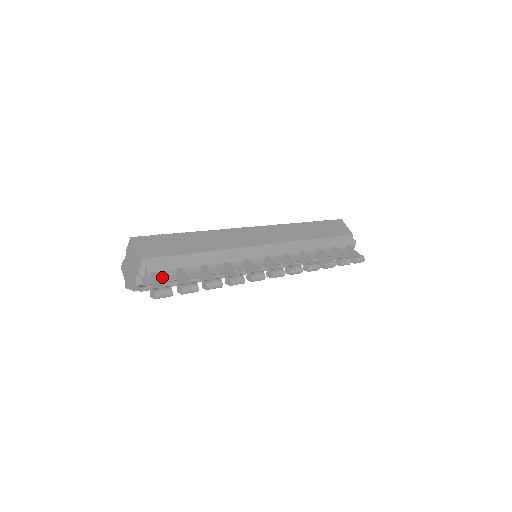
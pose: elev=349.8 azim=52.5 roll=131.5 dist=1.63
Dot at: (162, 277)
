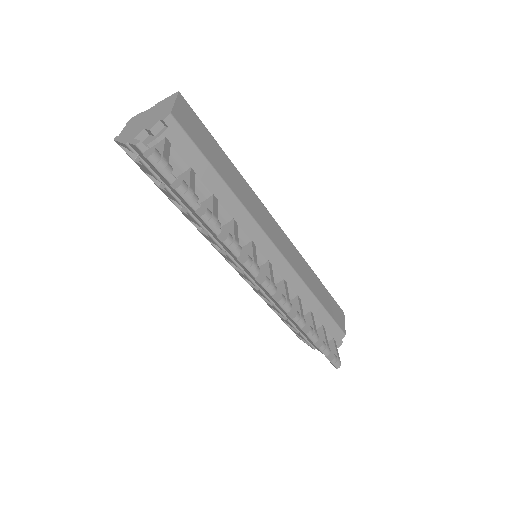
Dot at: (169, 157)
